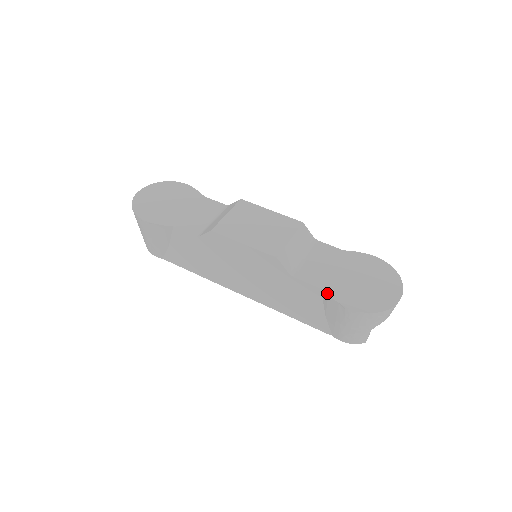
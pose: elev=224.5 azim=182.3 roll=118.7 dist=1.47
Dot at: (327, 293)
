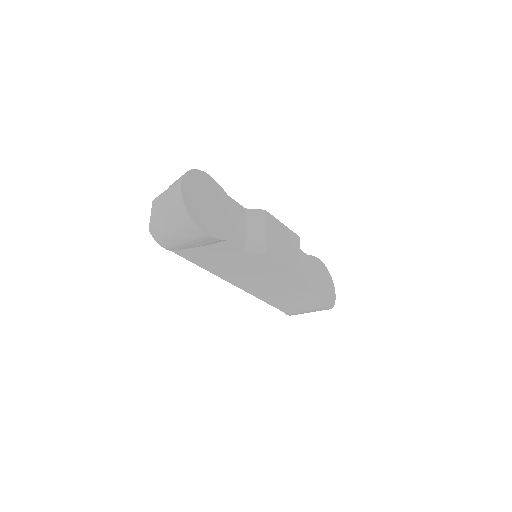
Dot at: (315, 298)
